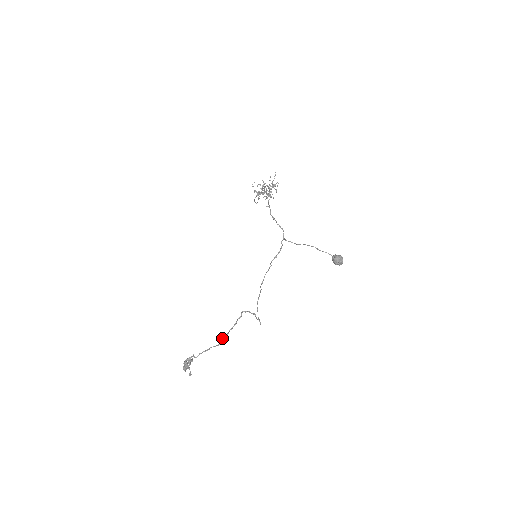
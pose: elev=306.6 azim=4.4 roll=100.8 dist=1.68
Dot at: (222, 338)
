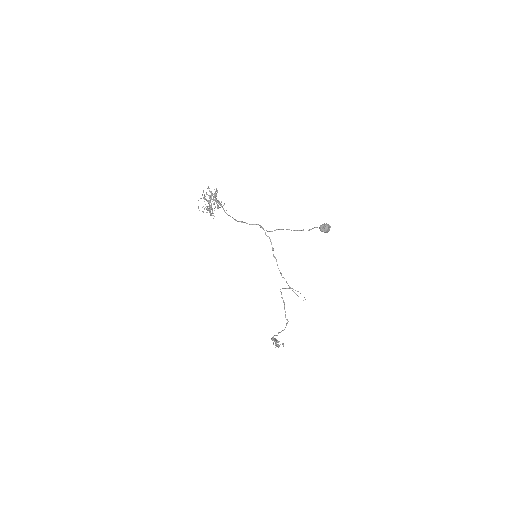
Dot at: (286, 319)
